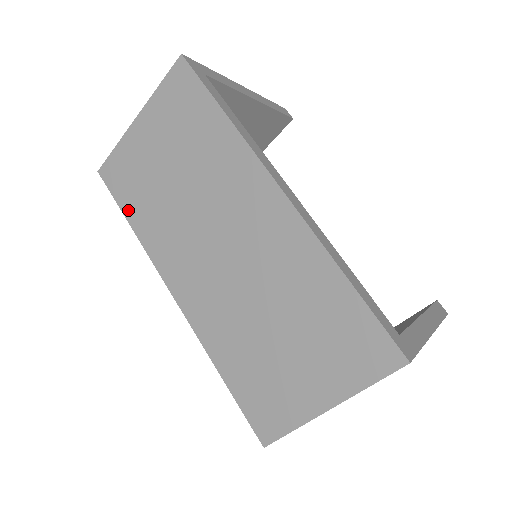
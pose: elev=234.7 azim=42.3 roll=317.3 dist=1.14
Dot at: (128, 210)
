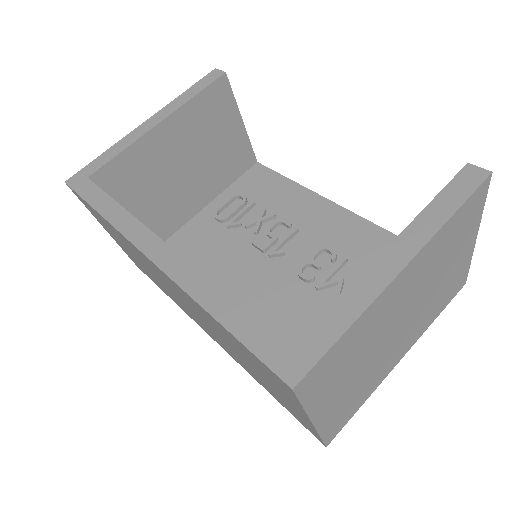
Dot at: (159, 287)
